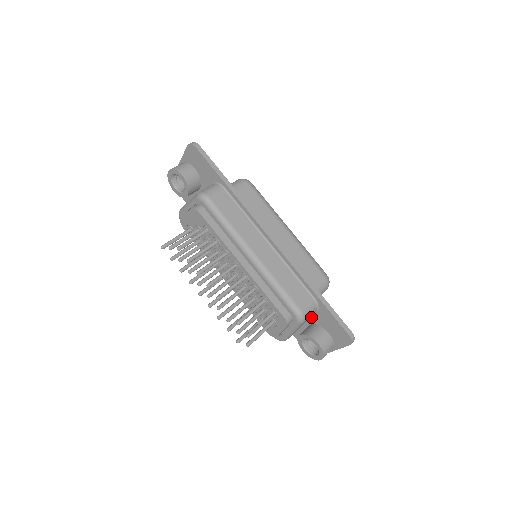
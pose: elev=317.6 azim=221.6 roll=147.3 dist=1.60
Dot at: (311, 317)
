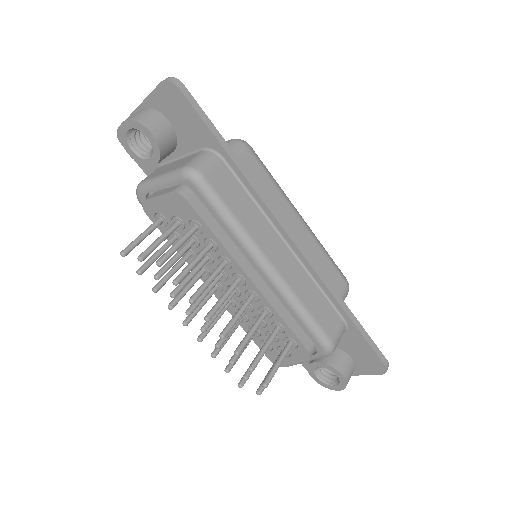
Dot at: occluded
